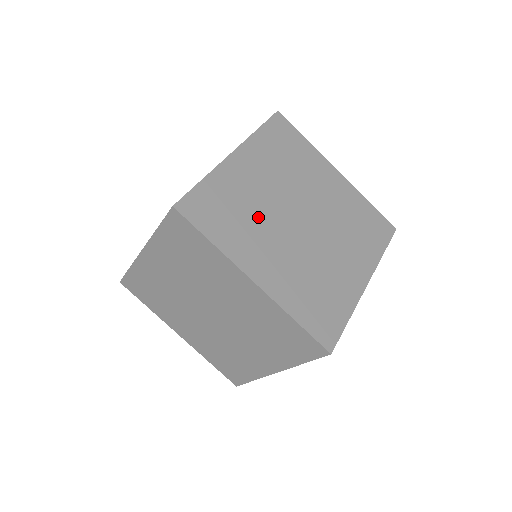
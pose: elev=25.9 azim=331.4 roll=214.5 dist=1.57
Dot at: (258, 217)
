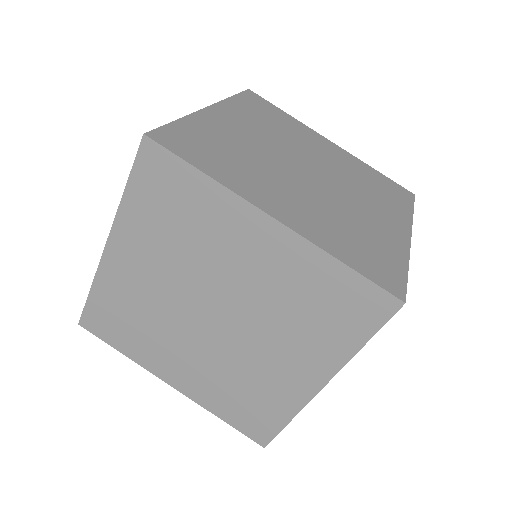
Dot at: (256, 161)
